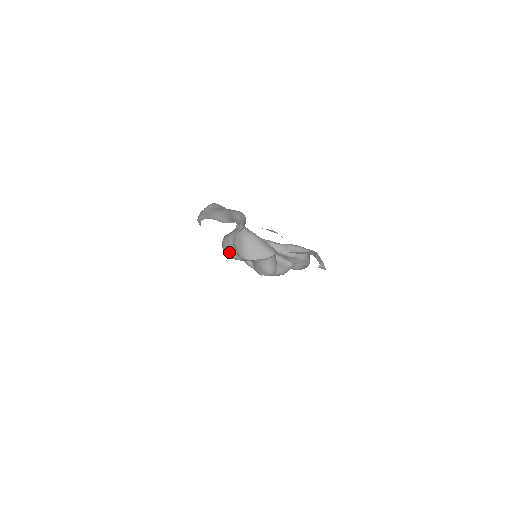
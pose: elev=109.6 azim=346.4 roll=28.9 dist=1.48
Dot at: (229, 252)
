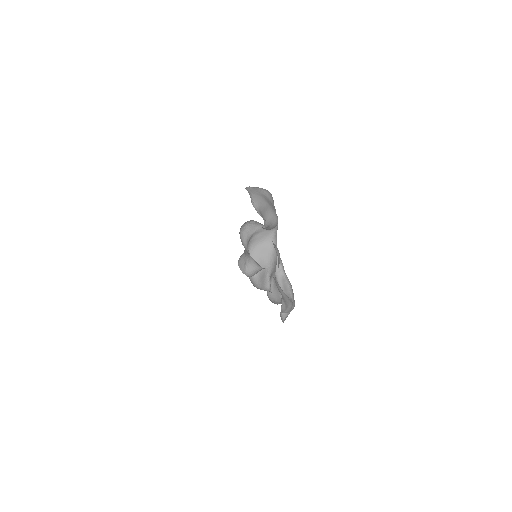
Dot at: (245, 232)
